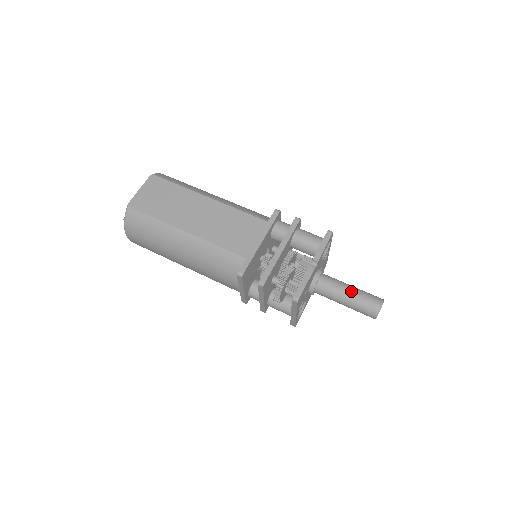
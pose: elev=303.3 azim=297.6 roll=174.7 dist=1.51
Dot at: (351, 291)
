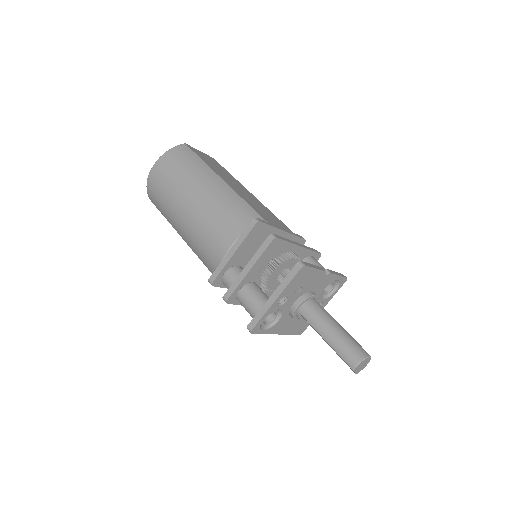
Dot at: occluded
